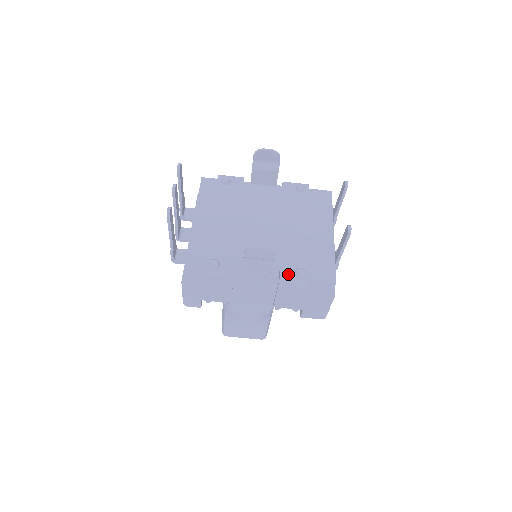
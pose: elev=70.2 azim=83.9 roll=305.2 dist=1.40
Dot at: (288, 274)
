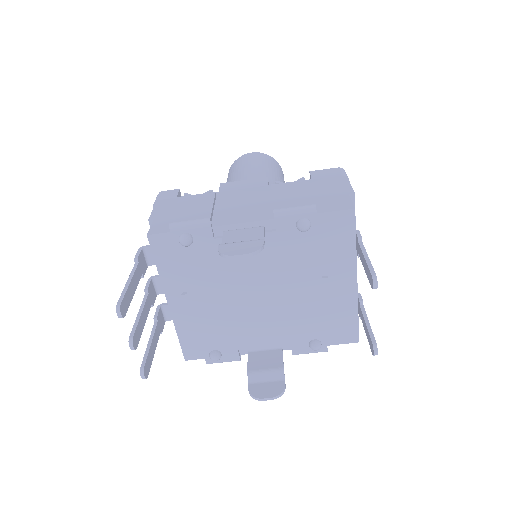
Dot at: (301, 348)
